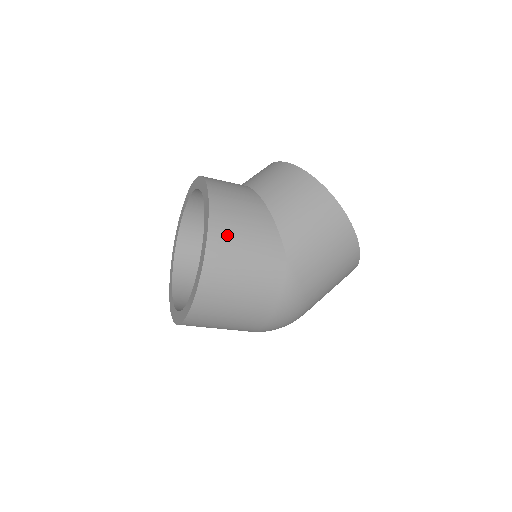
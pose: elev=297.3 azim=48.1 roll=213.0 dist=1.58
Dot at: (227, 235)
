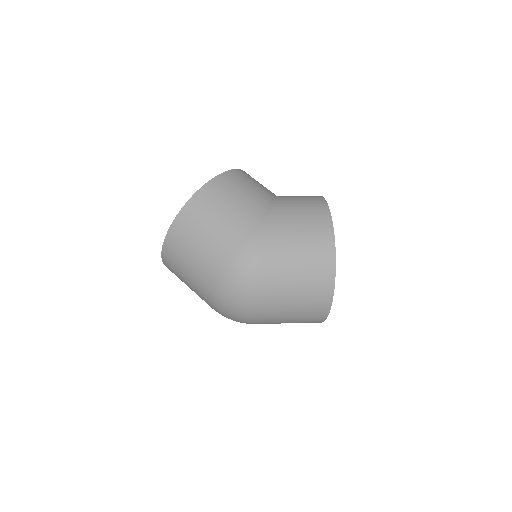
Dot at: (227, 186)
